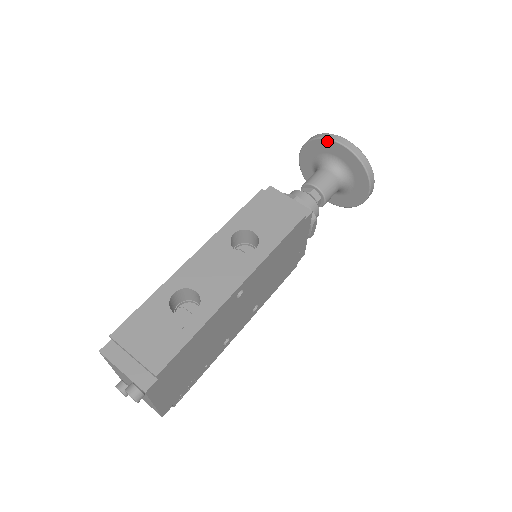
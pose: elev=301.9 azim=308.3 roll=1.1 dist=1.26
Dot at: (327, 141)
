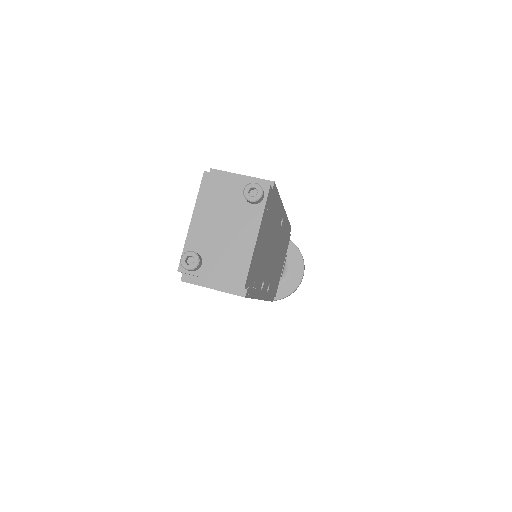
Dot at: occluded
